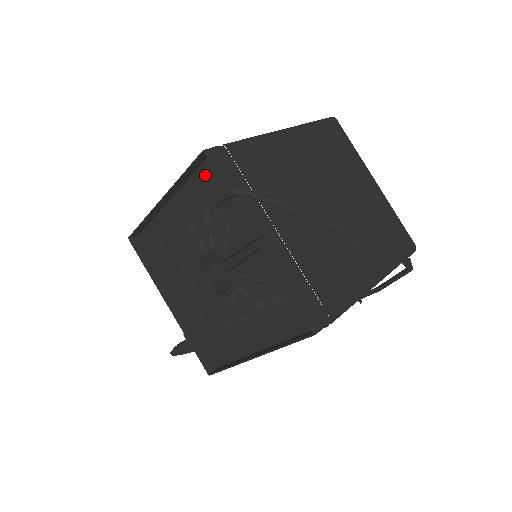
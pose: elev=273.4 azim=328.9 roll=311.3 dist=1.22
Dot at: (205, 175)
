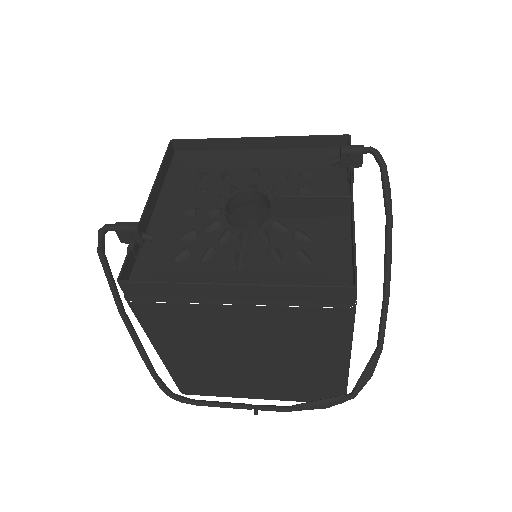
Dot at: (318, 154)
